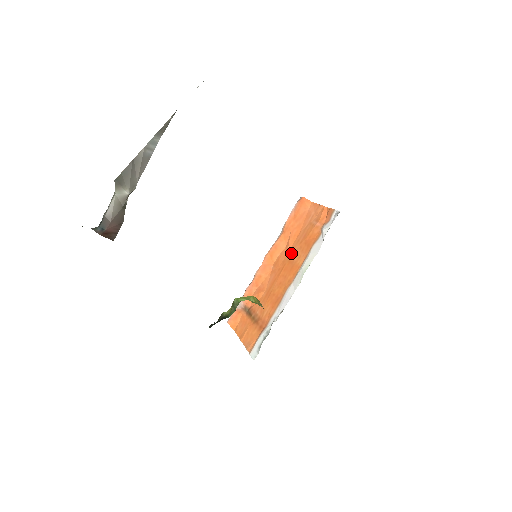
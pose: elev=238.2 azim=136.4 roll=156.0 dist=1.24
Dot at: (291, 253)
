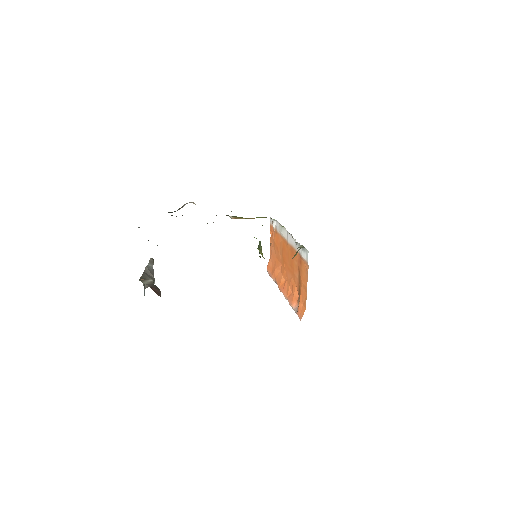
Dot at: (281, 258)
